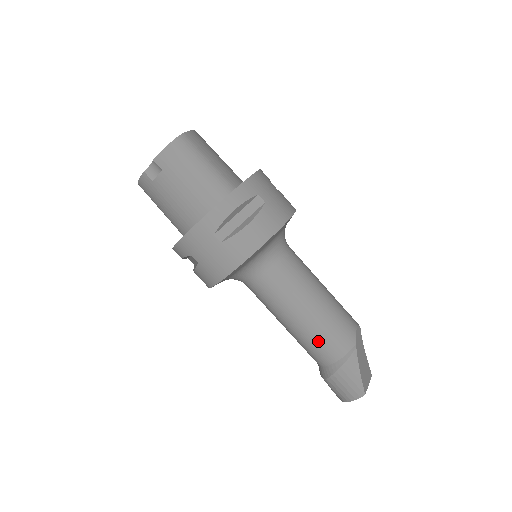
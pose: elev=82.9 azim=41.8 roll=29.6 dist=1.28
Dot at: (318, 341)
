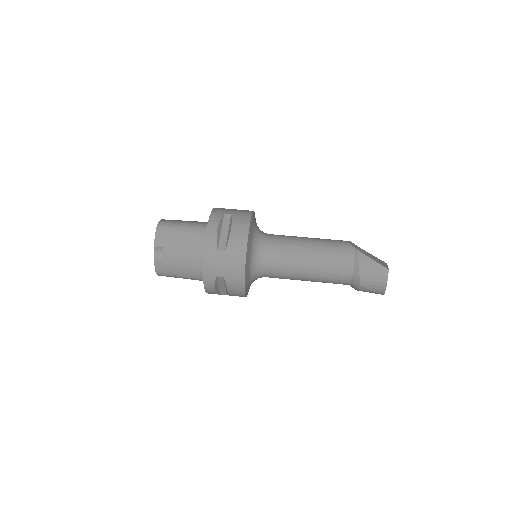
Dot at: (332, 264)
